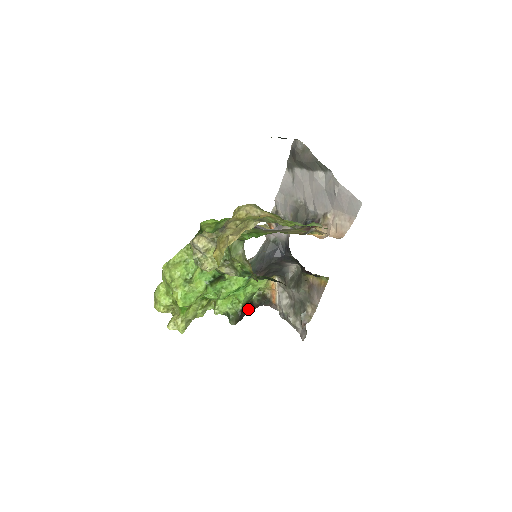
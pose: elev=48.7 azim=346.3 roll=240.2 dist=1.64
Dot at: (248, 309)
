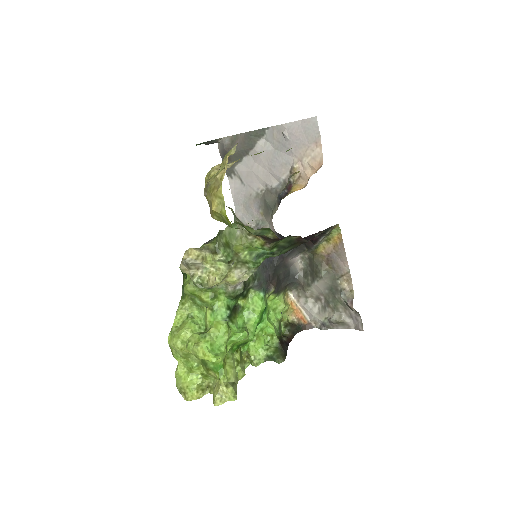
Dot at: (286, 343)
